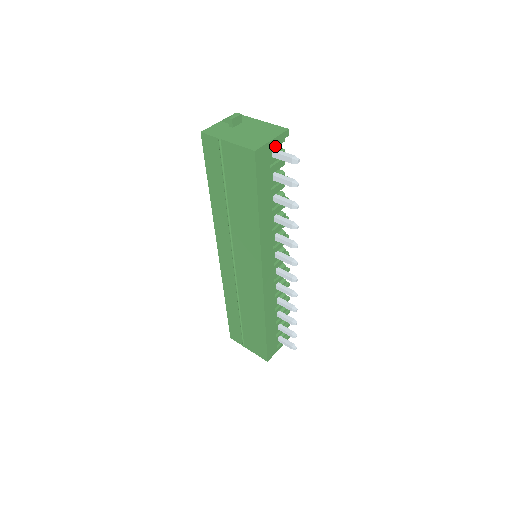
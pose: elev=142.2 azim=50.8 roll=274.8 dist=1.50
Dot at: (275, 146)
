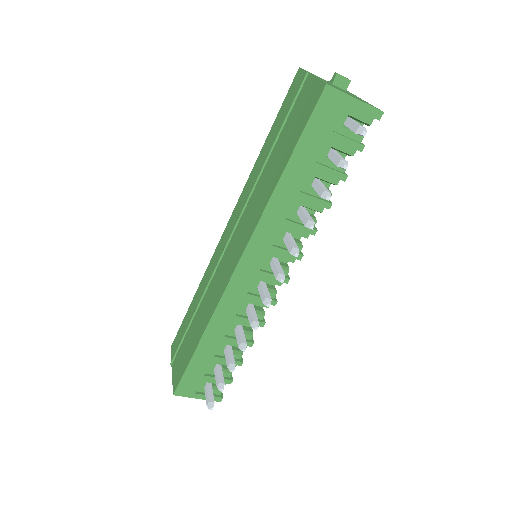
Dot at: (355, 116)
